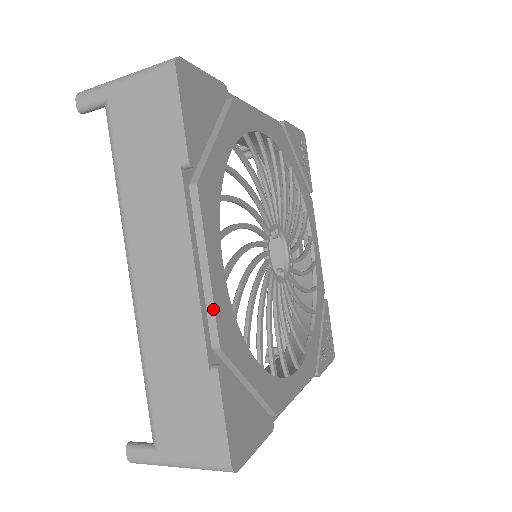
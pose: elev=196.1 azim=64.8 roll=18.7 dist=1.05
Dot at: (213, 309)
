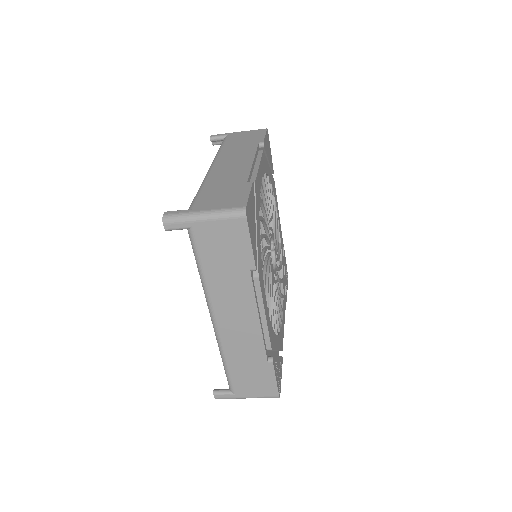
Dot at: (256, 173)
